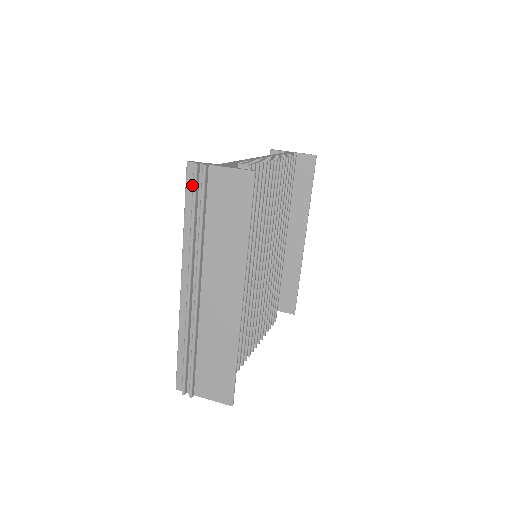
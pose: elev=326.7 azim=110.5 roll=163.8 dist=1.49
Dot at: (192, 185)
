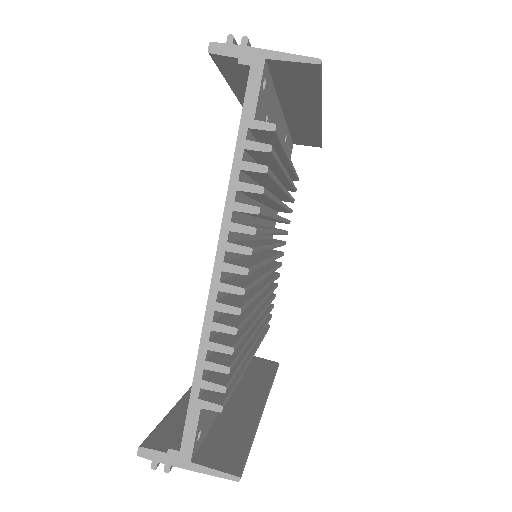
Dot at: occluded
